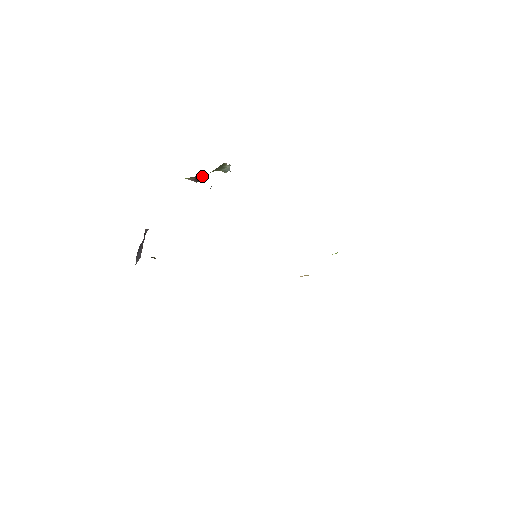
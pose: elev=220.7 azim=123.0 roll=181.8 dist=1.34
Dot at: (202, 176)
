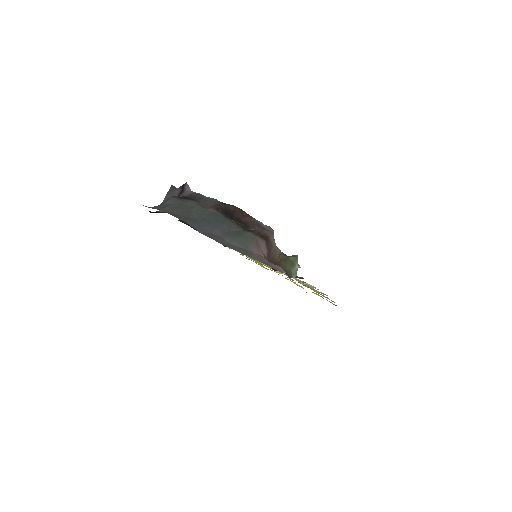
Dot at: (274, 251)
